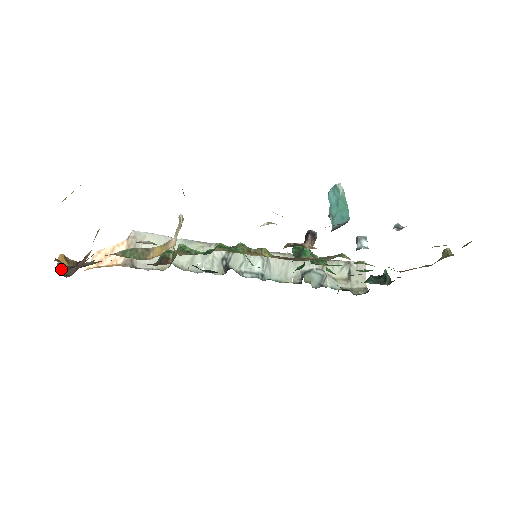
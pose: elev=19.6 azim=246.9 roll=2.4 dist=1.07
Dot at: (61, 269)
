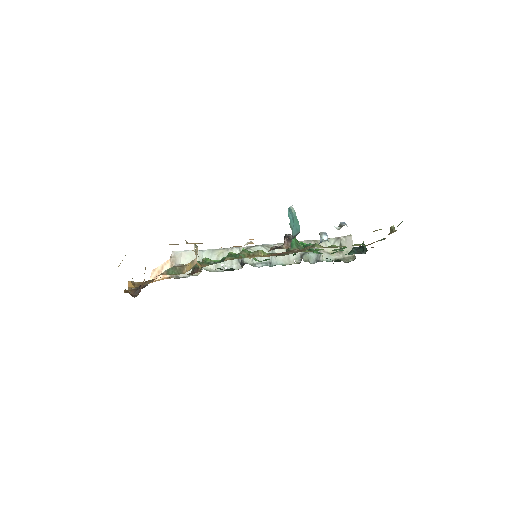
Dot at: (131, 292)
